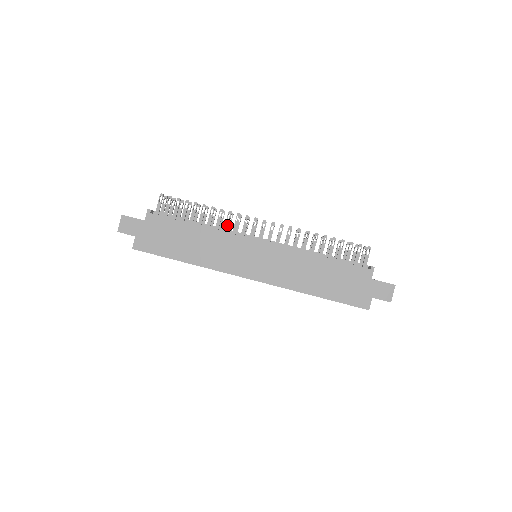
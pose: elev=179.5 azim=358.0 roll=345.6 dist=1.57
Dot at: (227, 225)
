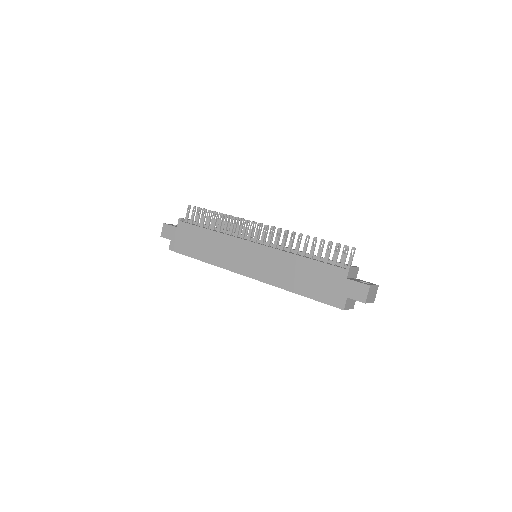
Dot at: (231, 229)
